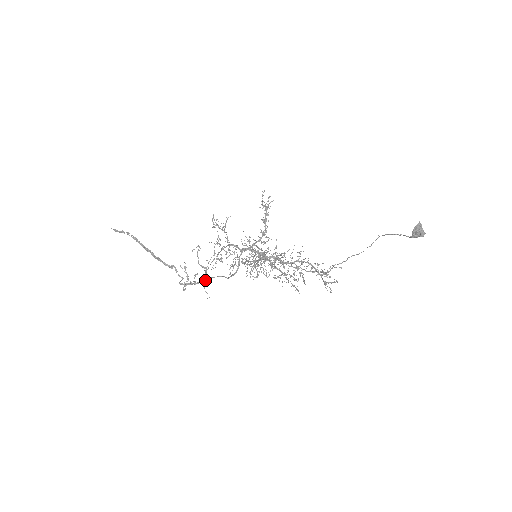
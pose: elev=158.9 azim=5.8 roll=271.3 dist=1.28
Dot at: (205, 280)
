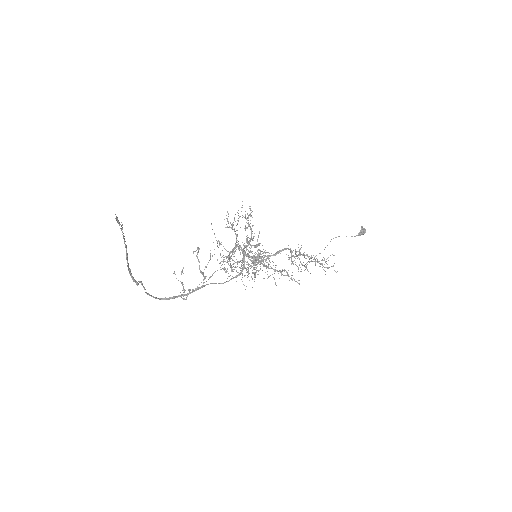
Dot at: (199, 288)
